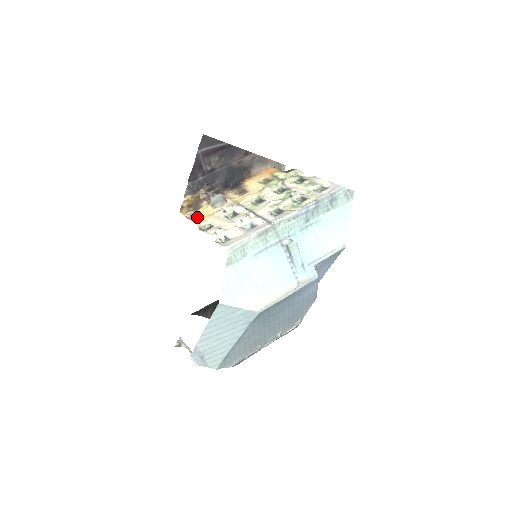
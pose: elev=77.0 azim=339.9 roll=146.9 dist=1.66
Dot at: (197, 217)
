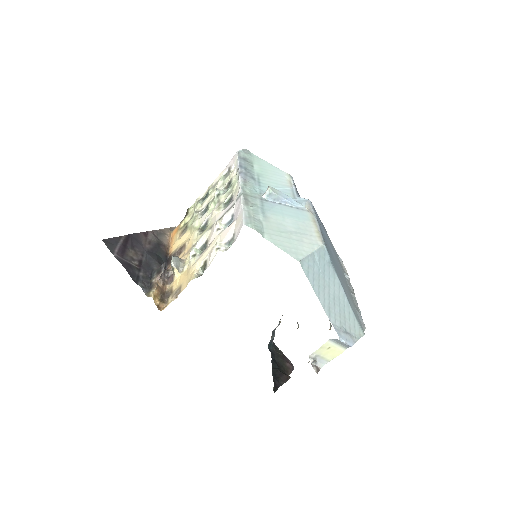
Dot at: (182, 286)
